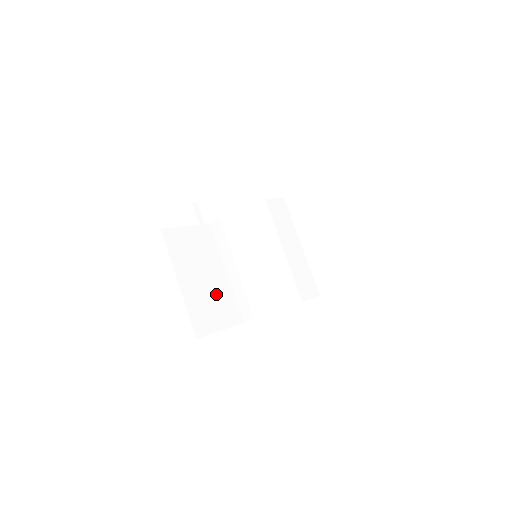
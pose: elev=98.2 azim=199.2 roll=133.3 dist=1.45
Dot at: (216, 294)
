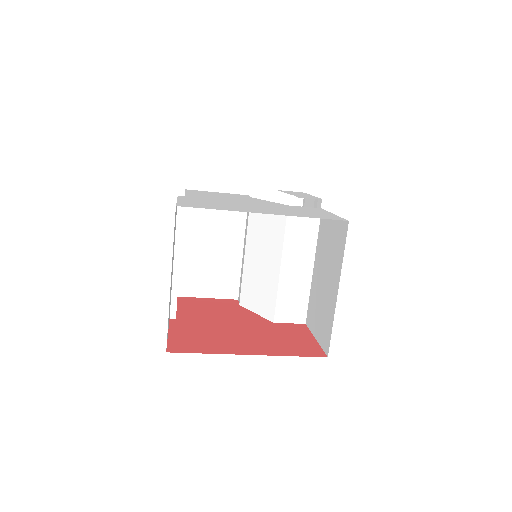
Dot at: (219, 265)
